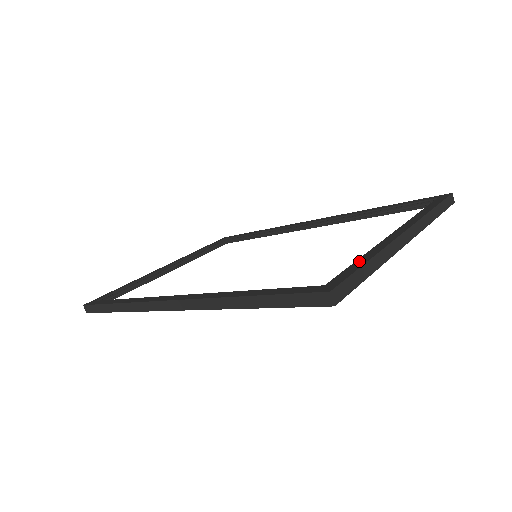
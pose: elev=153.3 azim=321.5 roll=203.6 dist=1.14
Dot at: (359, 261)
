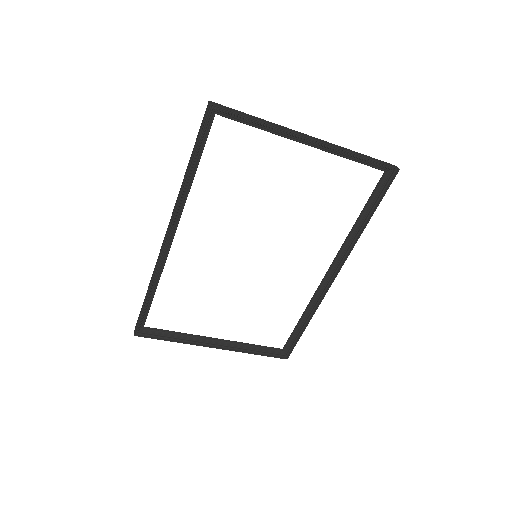
Dot at: (253, 123)
